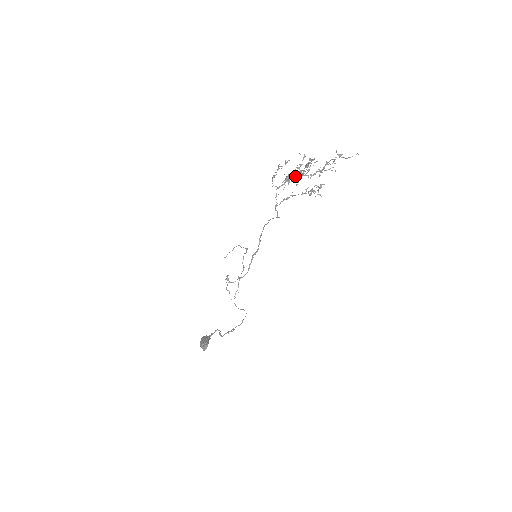
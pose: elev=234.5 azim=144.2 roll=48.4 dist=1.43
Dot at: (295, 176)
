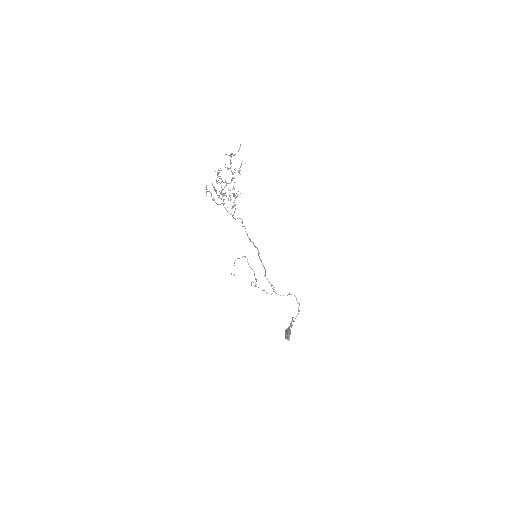
Dot at: occluded
